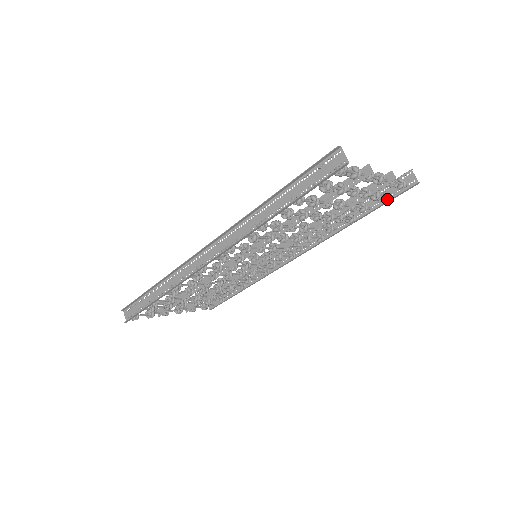
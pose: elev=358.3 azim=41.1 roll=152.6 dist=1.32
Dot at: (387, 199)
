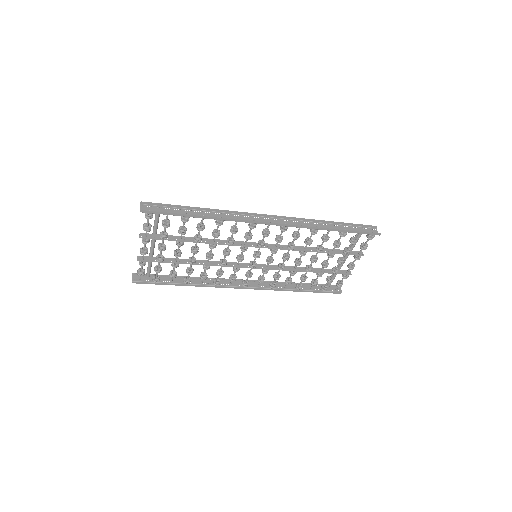
Dot at: (327, 288)
